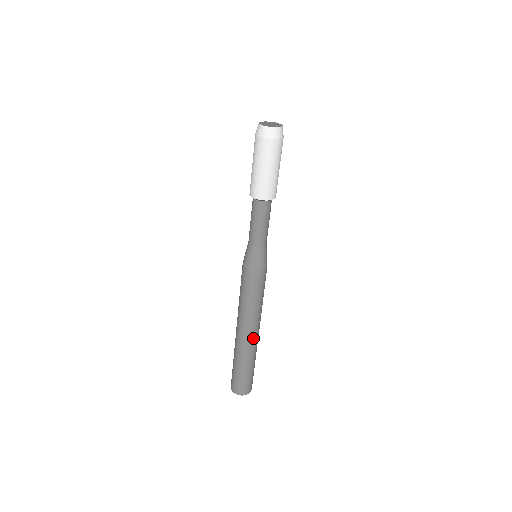
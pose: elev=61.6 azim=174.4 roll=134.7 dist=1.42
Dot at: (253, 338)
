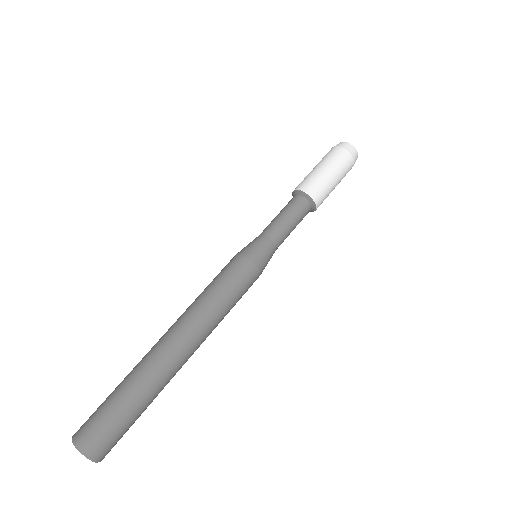
Dot at: (171, 347)
